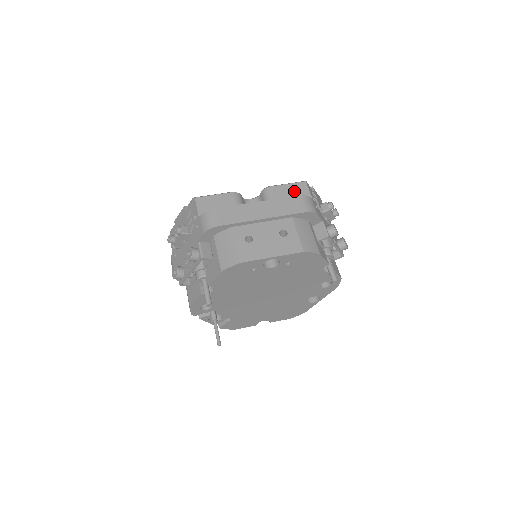
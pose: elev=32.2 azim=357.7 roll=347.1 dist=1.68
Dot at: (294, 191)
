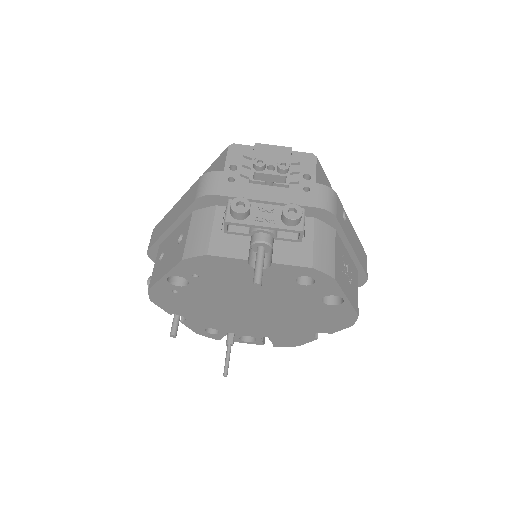
Dot at: (215, 168)
